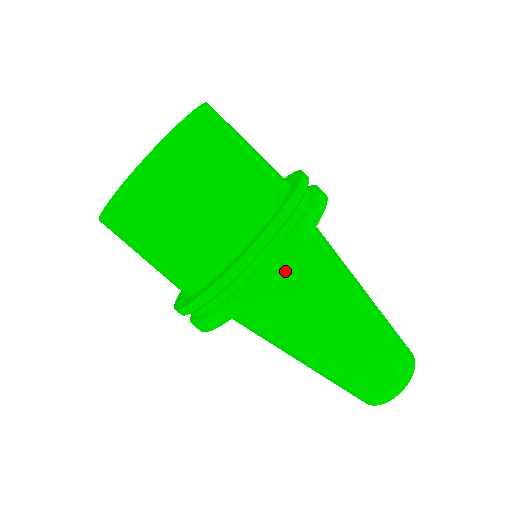
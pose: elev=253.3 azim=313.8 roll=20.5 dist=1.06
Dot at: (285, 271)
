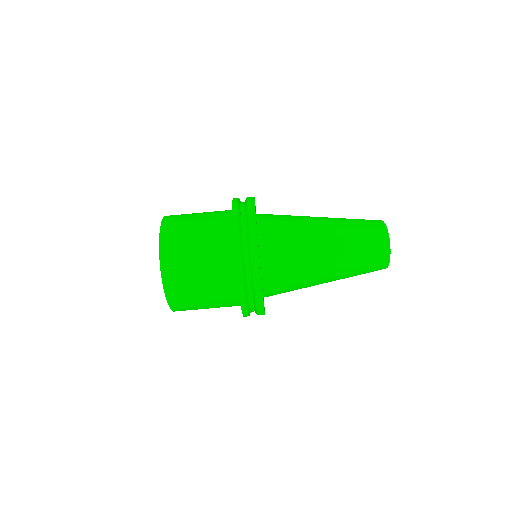
Dot at: (267, 261)
